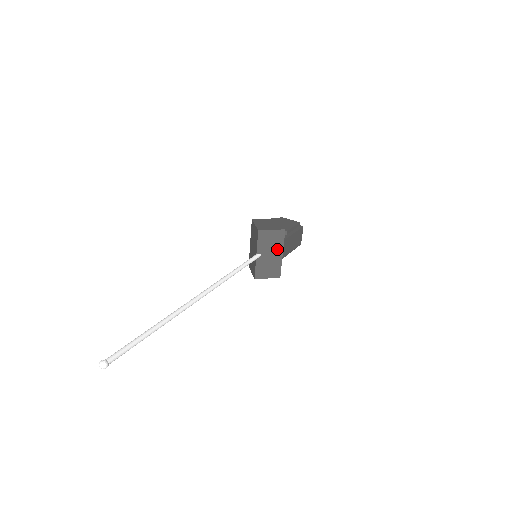
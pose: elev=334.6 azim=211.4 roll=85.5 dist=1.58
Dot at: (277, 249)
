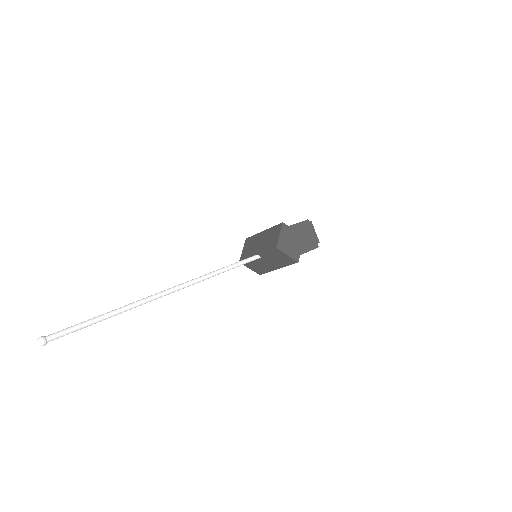
Dot at: (278, 264)
